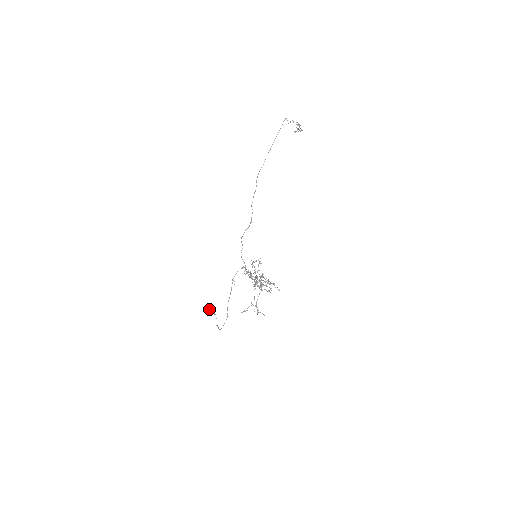
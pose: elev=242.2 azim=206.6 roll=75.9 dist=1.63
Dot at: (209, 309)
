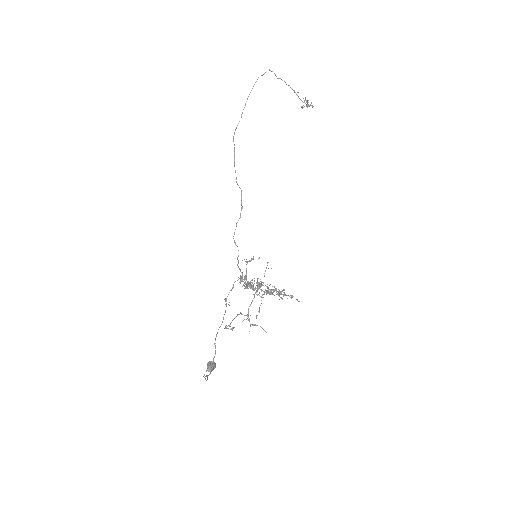
Dot at: (208, 364)
